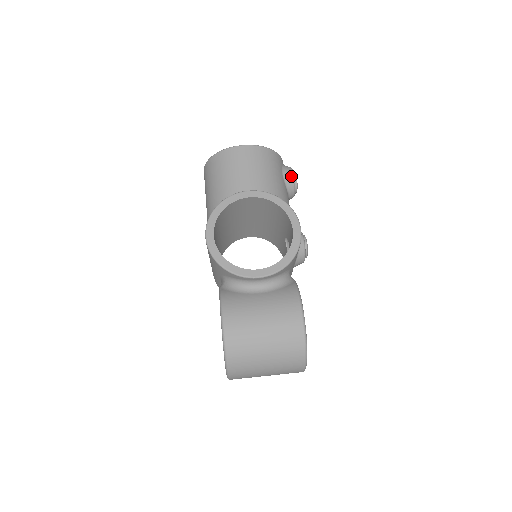
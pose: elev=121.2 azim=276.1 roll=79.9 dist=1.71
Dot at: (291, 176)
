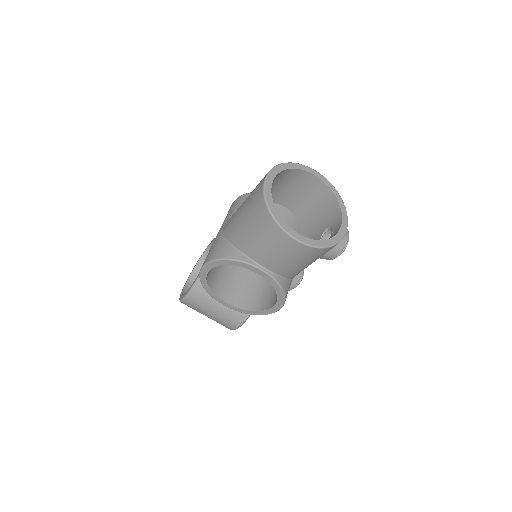
Dot at: (331, 258)
